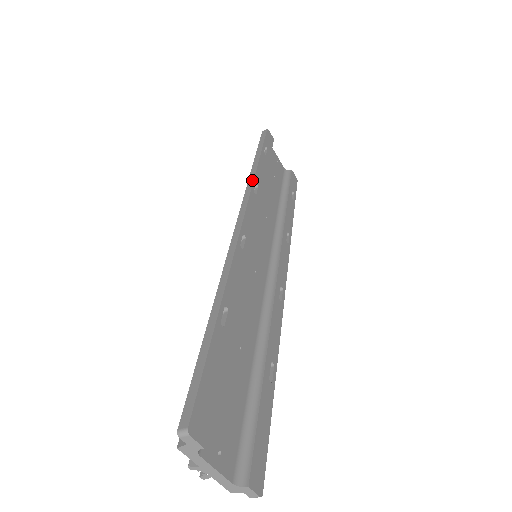
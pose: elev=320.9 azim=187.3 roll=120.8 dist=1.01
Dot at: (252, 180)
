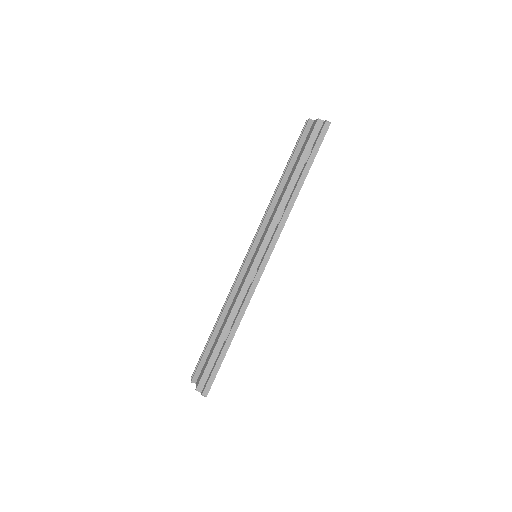
Dot at: occluded
